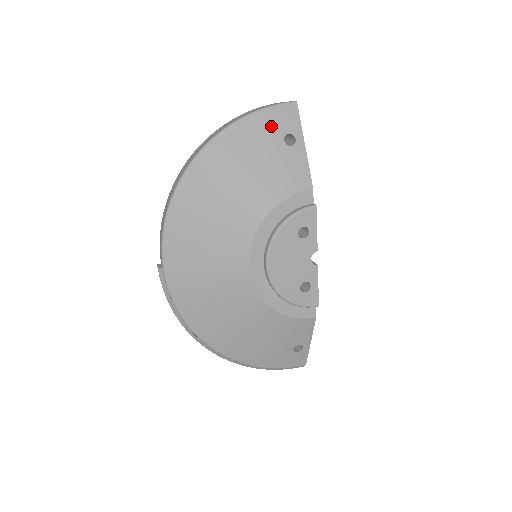
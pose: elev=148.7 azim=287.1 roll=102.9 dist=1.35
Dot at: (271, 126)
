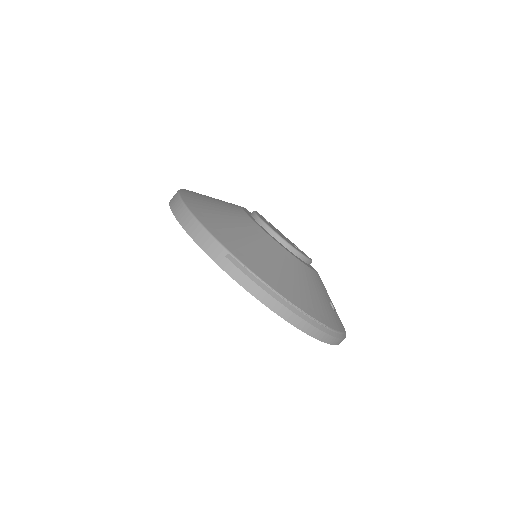
Dot at: occluded
